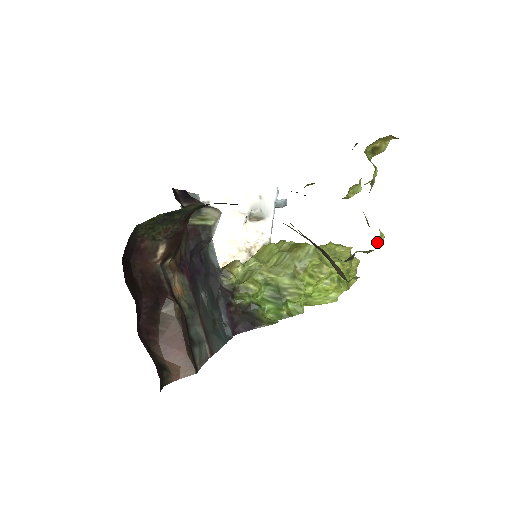
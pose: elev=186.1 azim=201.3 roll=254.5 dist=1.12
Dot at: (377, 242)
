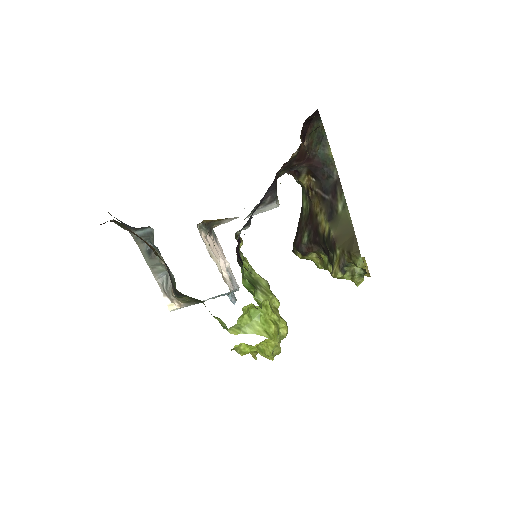
Dot at: (364, 273)
